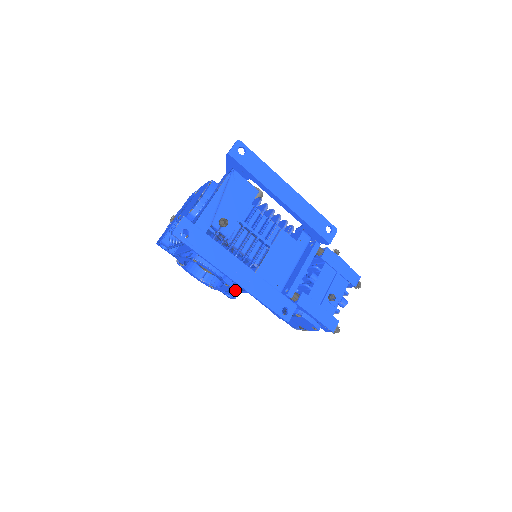
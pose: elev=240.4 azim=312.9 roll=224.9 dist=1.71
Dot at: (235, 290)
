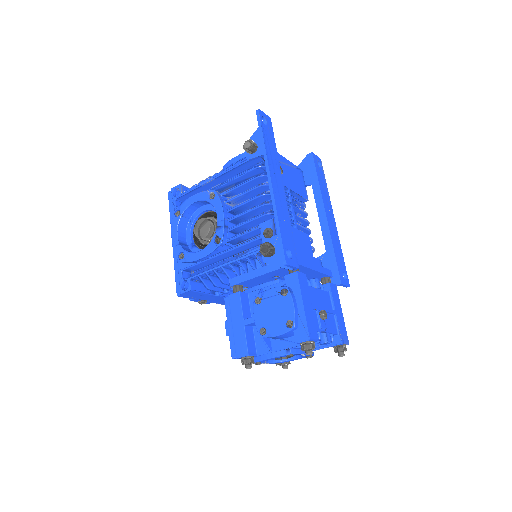
Dot at: (207, 270)
